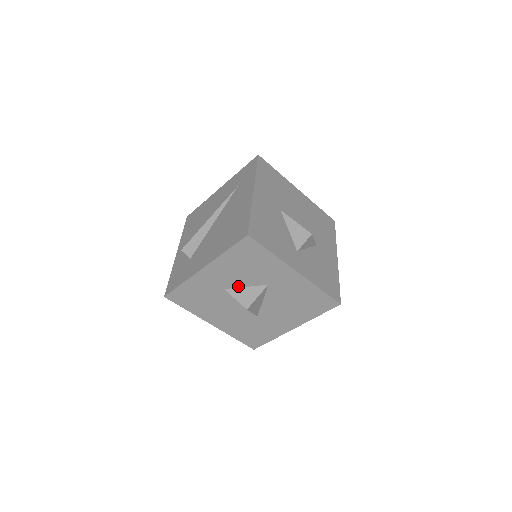
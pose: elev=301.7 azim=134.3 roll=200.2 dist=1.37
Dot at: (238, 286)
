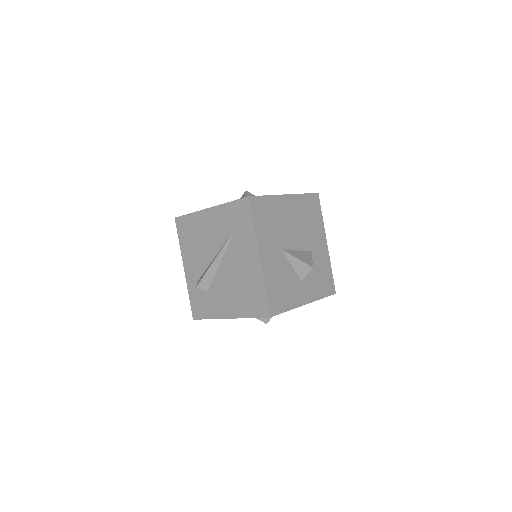
Dot at: occluded
